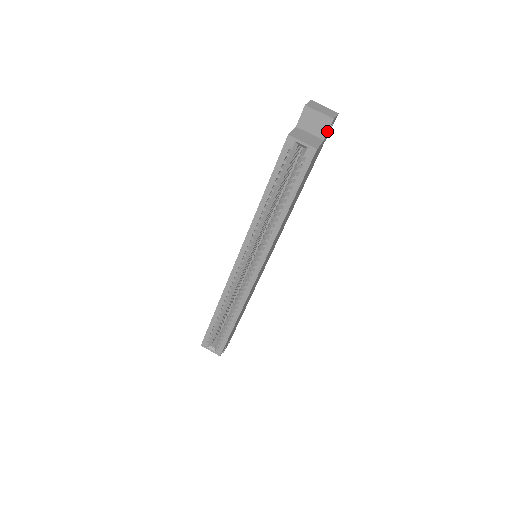
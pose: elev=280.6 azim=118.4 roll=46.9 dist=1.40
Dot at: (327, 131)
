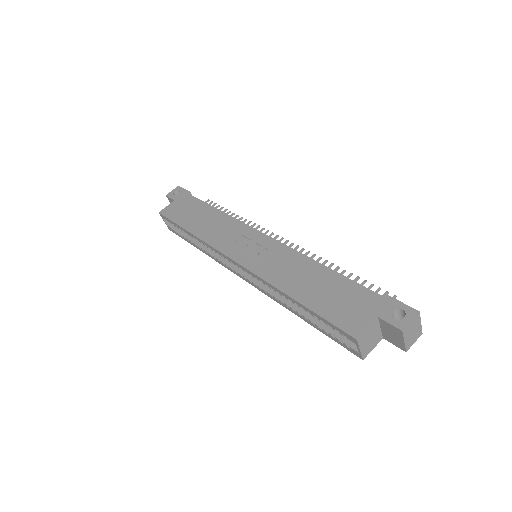
Dot at: (393, 343)
